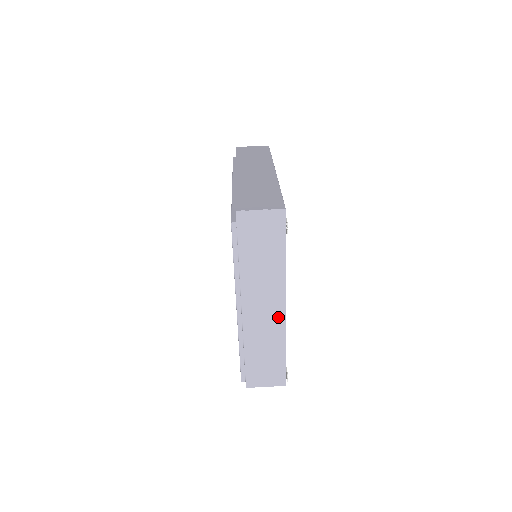
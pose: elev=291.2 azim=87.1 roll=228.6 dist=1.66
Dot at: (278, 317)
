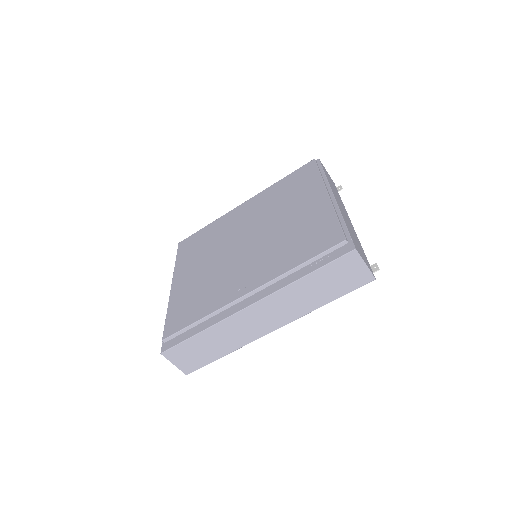
Dot at: occluded
